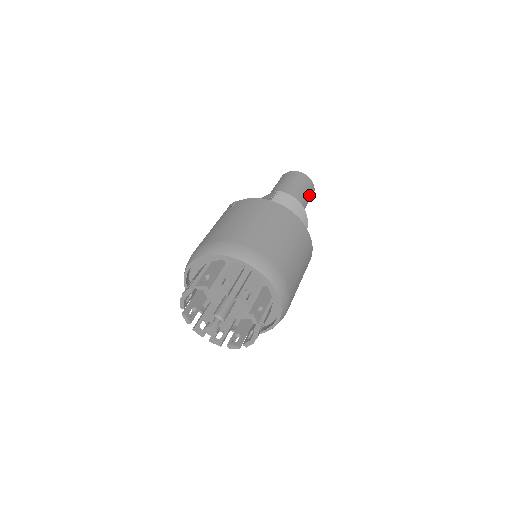
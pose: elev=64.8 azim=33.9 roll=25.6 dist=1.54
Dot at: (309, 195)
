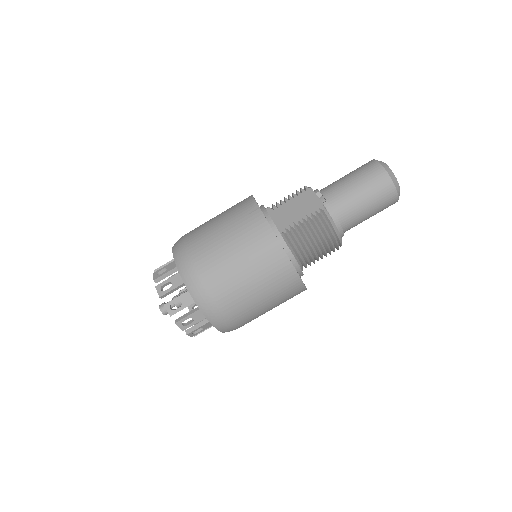
Dot at: (378, 211)
